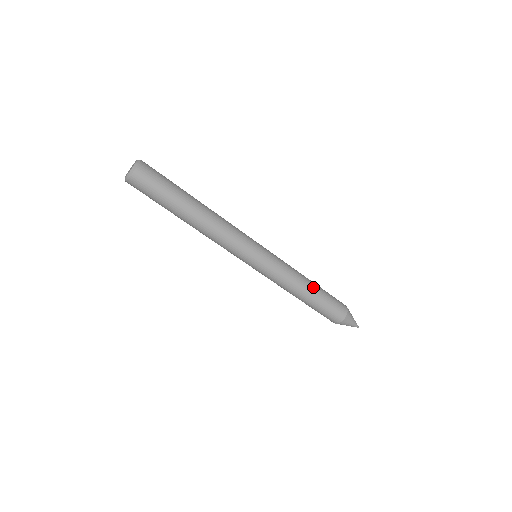
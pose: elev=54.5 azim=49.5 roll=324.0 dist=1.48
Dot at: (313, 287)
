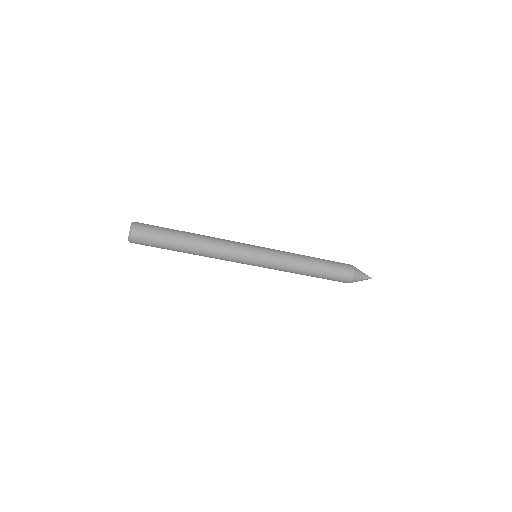
Dot at: (313, 258)
